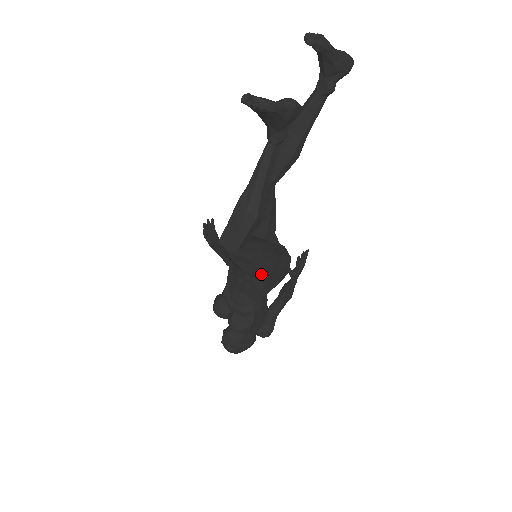
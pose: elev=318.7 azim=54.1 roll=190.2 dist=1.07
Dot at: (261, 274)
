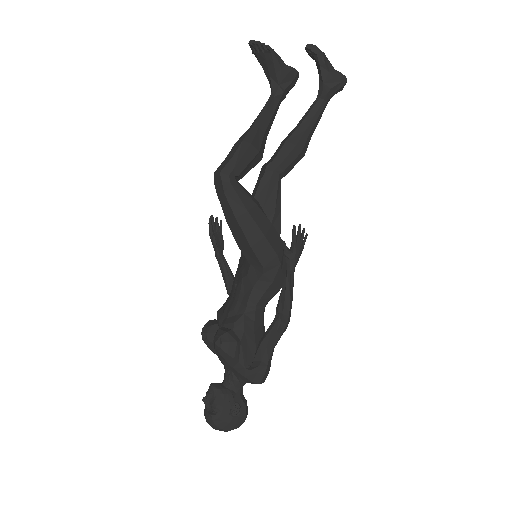
Dot at: (252, 233)
